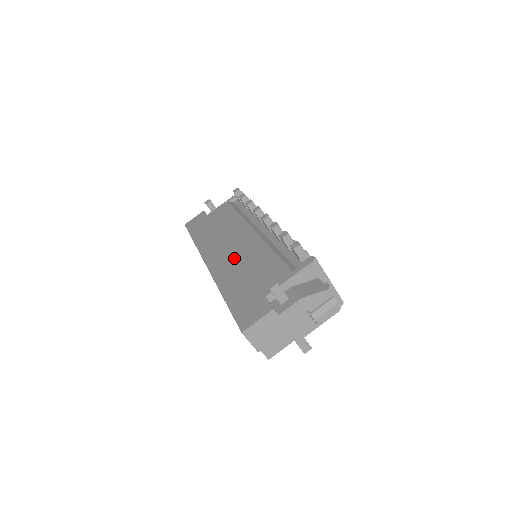
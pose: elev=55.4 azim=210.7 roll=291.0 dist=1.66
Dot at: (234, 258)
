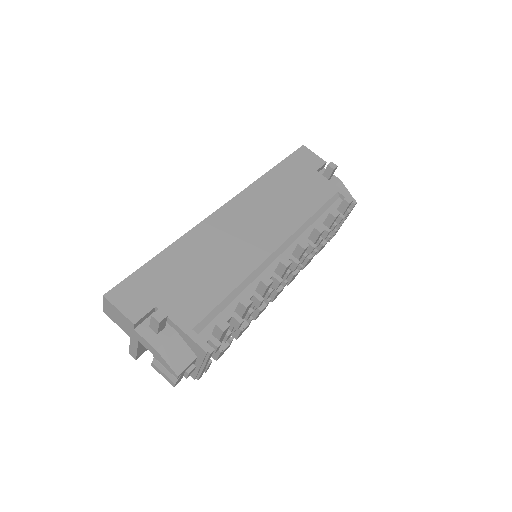
Dot at: (228, 240)
